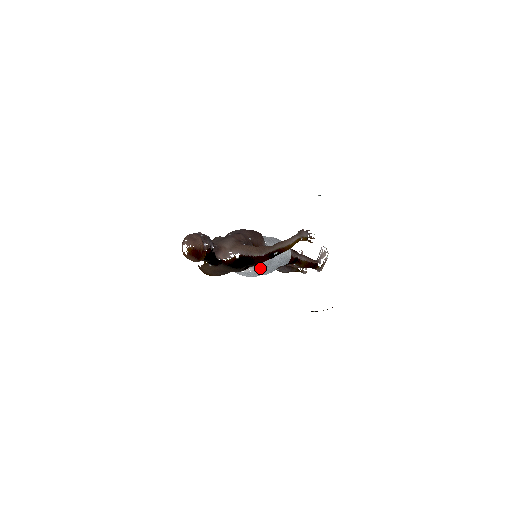
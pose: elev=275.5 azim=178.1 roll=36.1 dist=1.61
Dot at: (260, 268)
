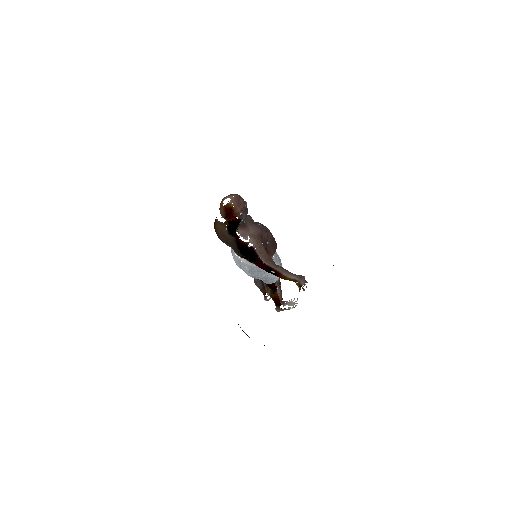
Dot at: (251, 267)
